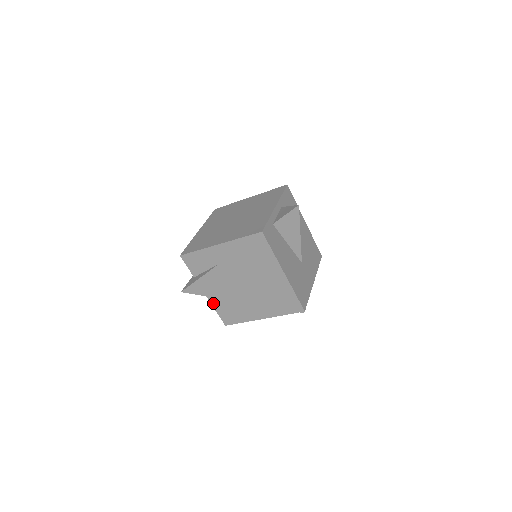
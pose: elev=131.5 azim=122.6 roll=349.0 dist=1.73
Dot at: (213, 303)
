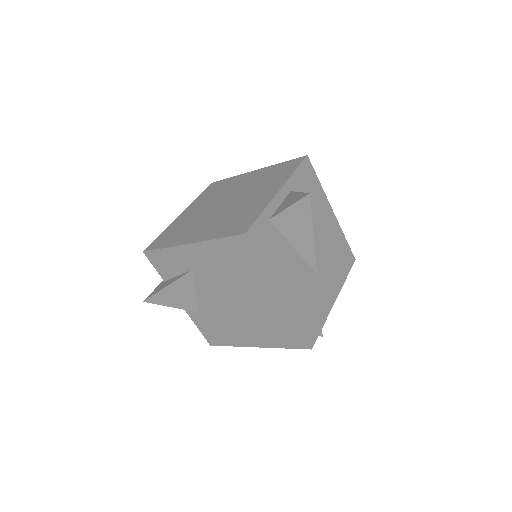
Dot at: (192, 316)
